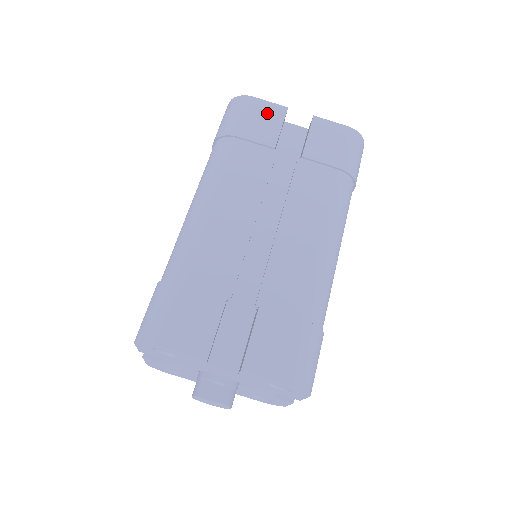
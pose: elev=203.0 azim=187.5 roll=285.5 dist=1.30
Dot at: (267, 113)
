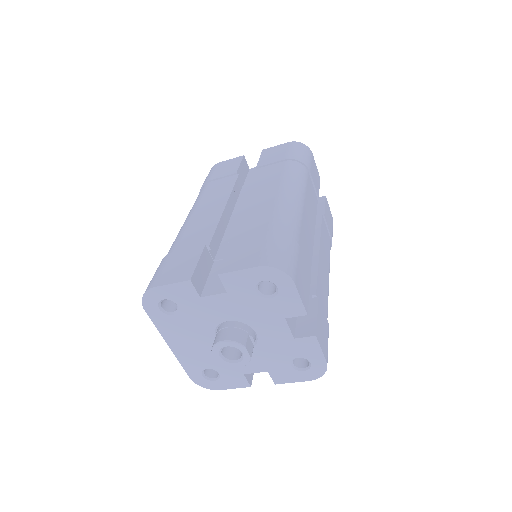
Dot at: (316, 172)
